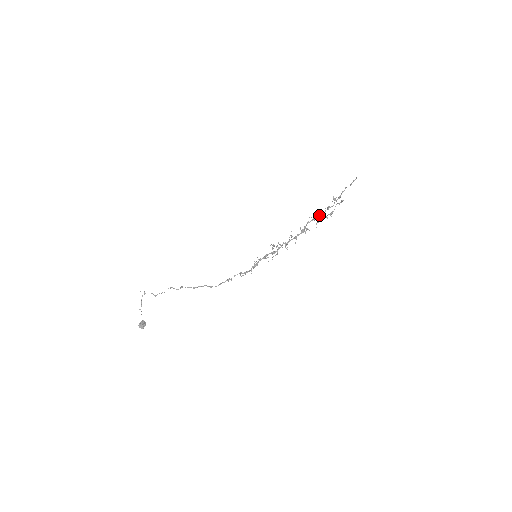
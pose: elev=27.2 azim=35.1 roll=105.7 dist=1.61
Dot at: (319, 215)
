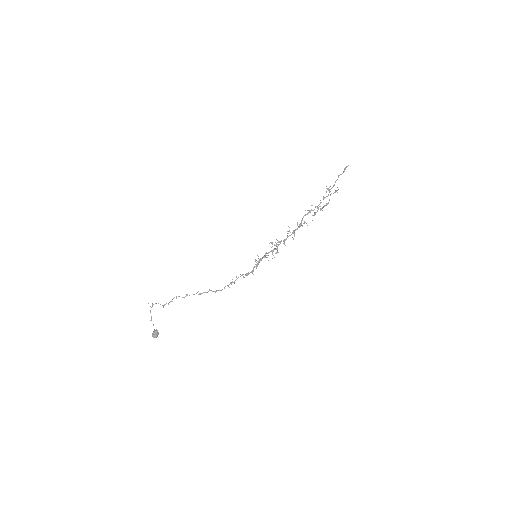
Dot at: (315, 207)
